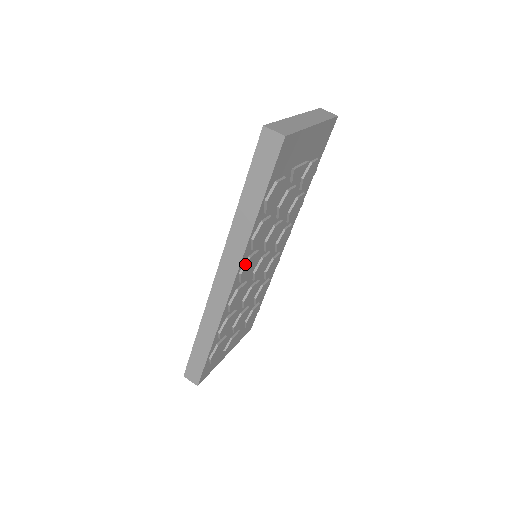
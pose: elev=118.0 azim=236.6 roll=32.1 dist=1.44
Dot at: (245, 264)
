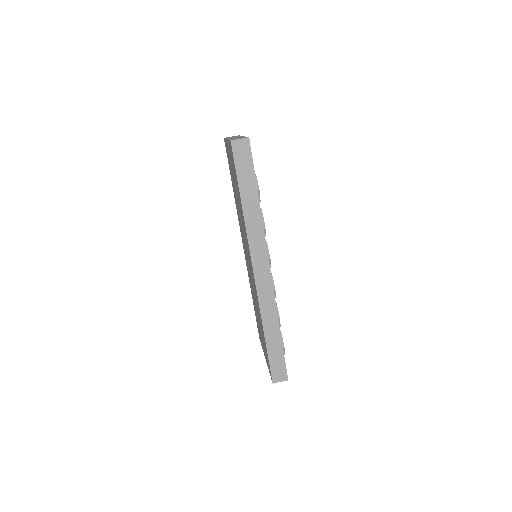
Dot at: (267, 249)
